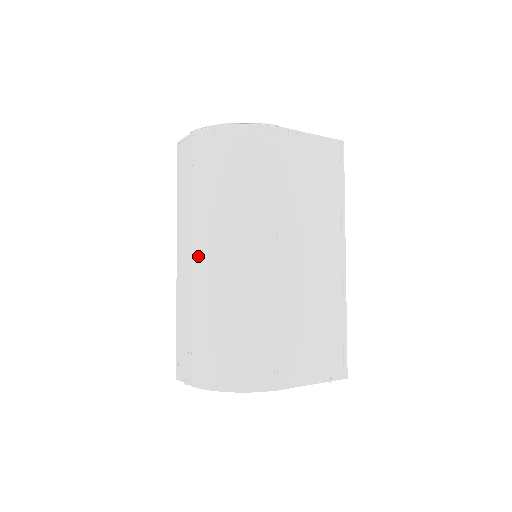
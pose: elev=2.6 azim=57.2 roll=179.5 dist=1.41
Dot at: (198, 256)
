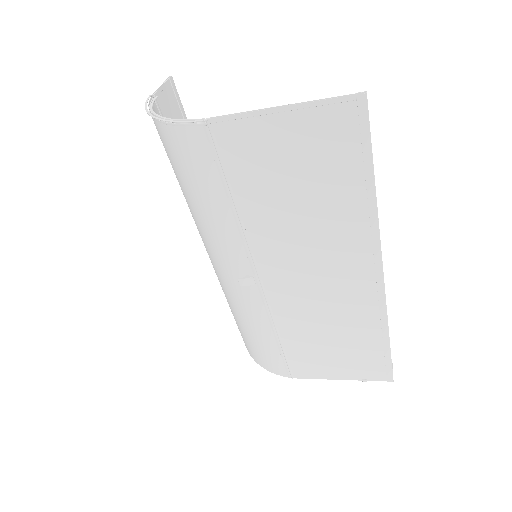
Dot at: occluded
